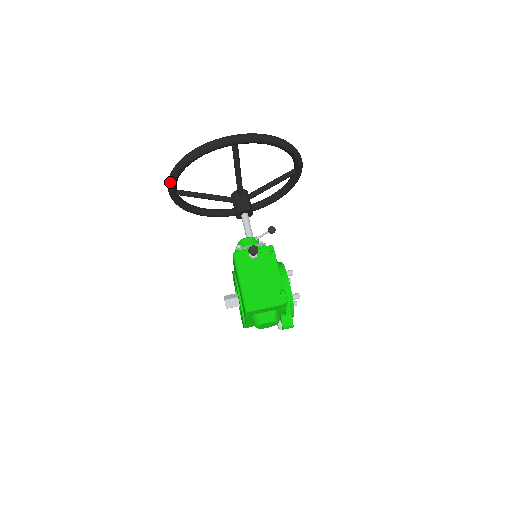
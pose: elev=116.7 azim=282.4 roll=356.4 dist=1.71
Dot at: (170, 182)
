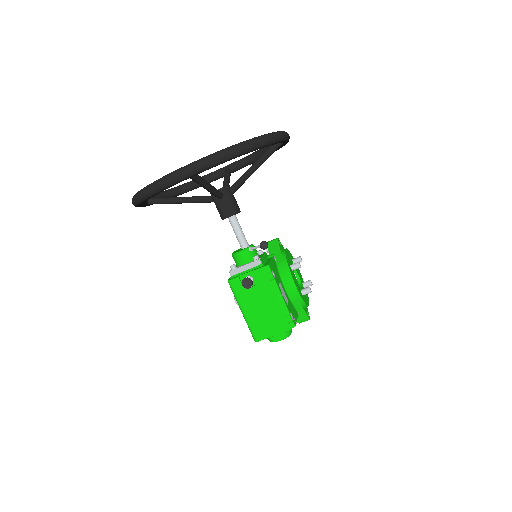
Dot at: occluded
